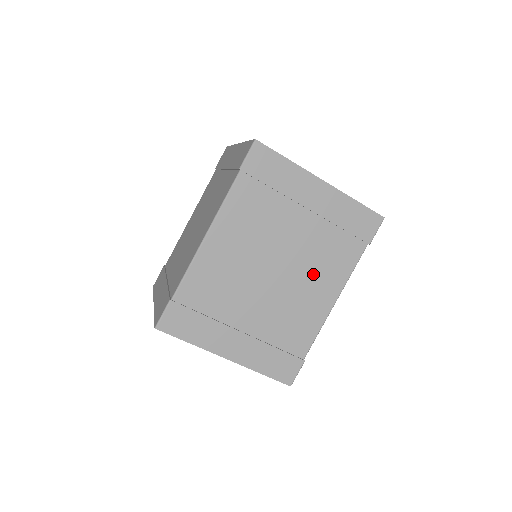
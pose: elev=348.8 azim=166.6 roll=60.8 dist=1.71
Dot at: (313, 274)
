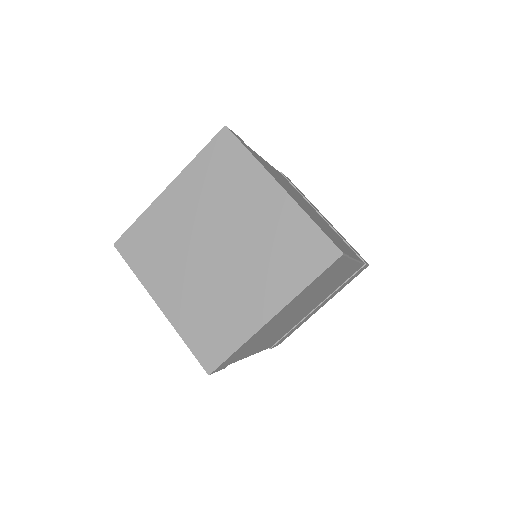
Dot at: (326, 286)
